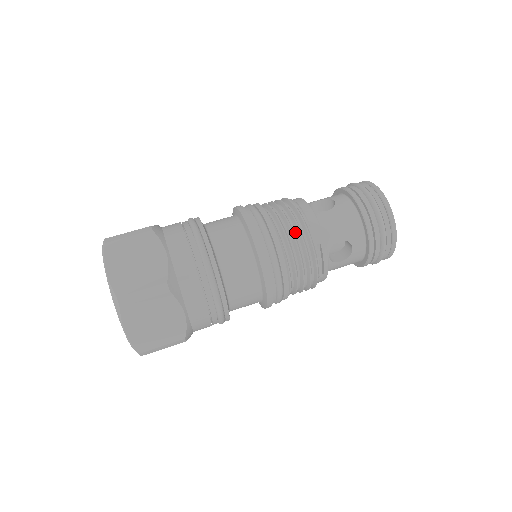
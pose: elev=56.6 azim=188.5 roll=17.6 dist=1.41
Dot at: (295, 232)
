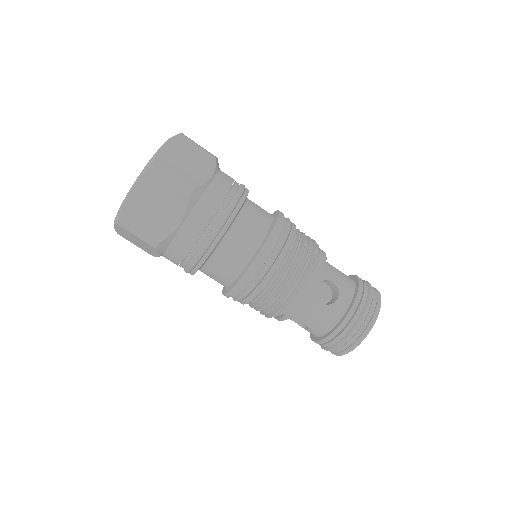
Dot at: (278, 296)
